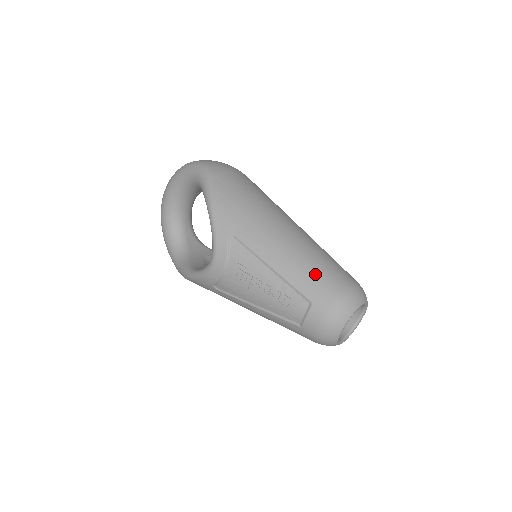
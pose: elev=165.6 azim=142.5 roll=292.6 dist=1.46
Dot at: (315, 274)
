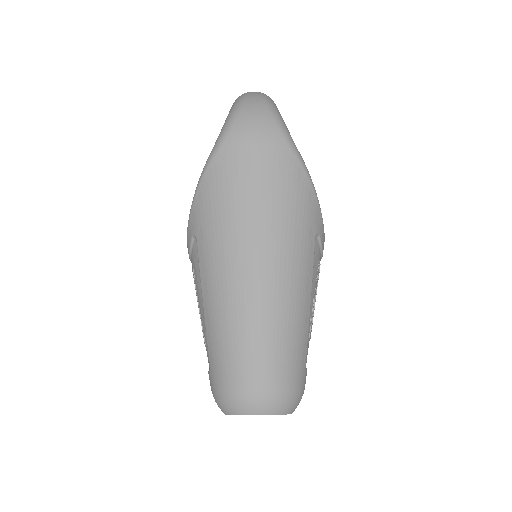
Dot at: (225, 346)
